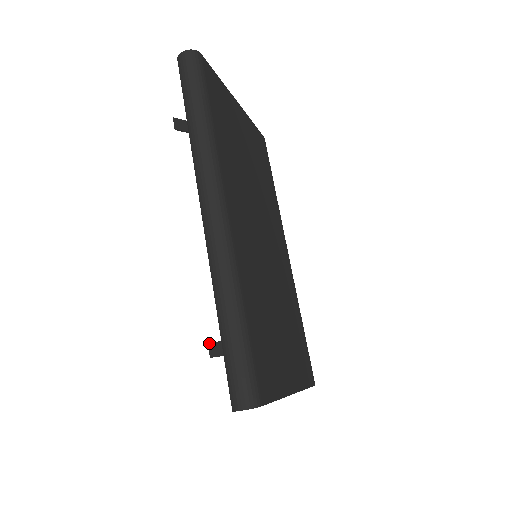
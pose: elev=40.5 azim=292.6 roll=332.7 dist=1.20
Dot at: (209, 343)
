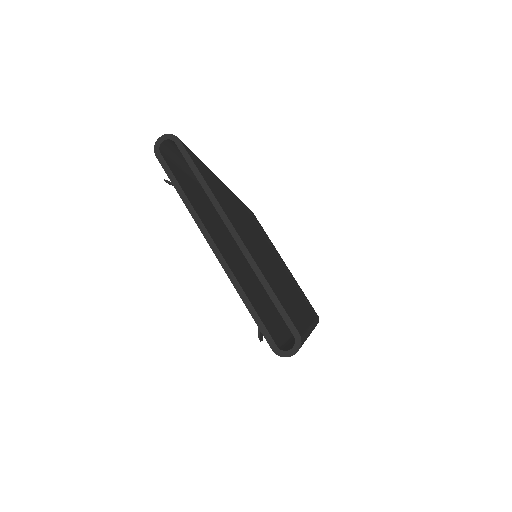
Dot at: occluded
